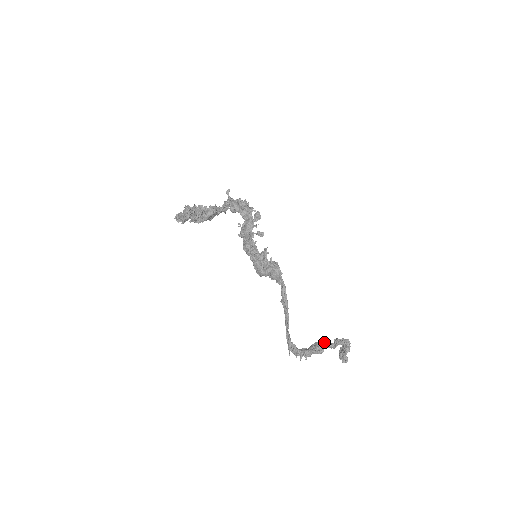
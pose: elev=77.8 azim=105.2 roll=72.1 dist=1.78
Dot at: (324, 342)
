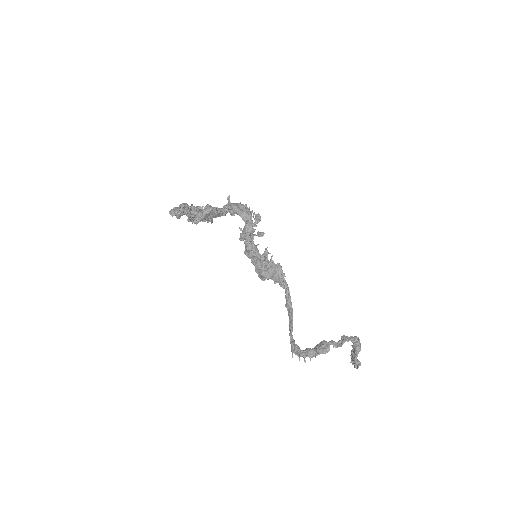
Dot at: occluded
